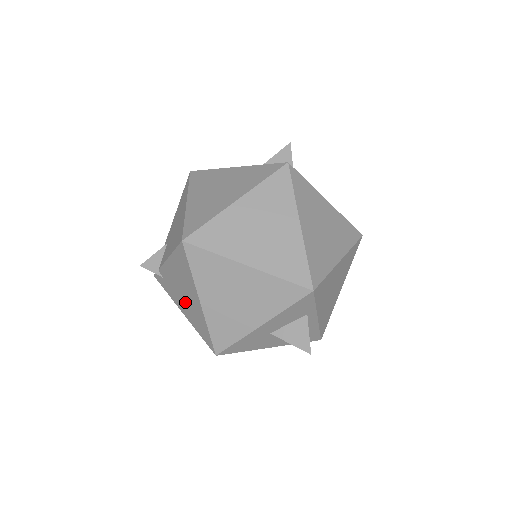
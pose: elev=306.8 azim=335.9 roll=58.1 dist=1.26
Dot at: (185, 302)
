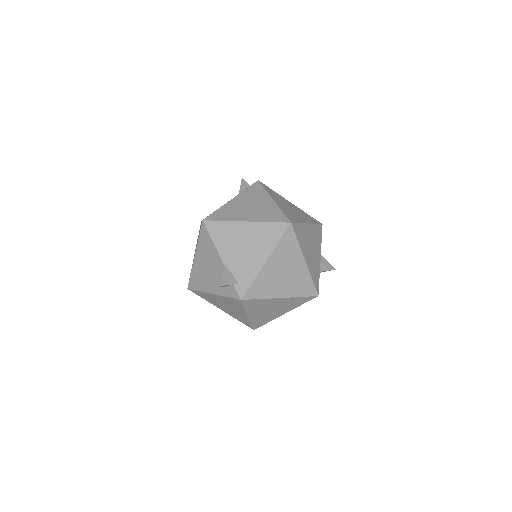
Dot at: occluded
